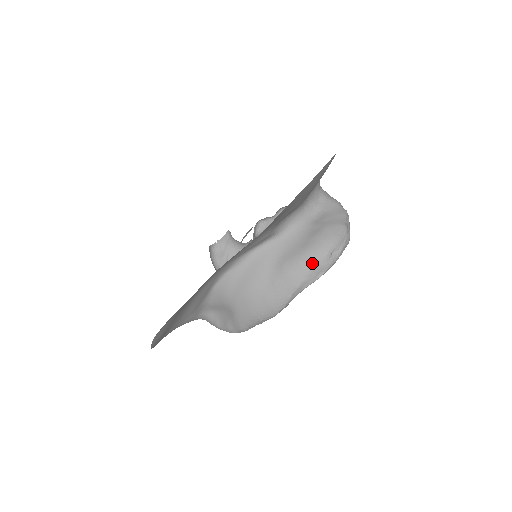
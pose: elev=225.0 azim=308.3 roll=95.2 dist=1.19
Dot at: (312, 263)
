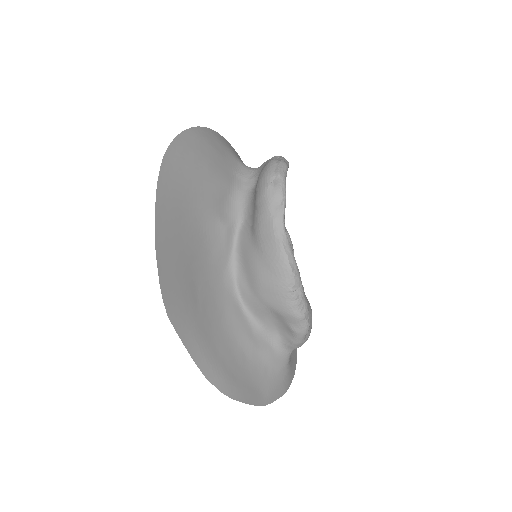
Dot at: (265, 204)
